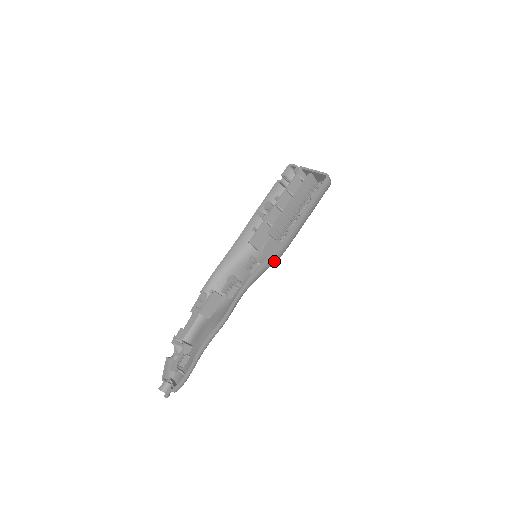
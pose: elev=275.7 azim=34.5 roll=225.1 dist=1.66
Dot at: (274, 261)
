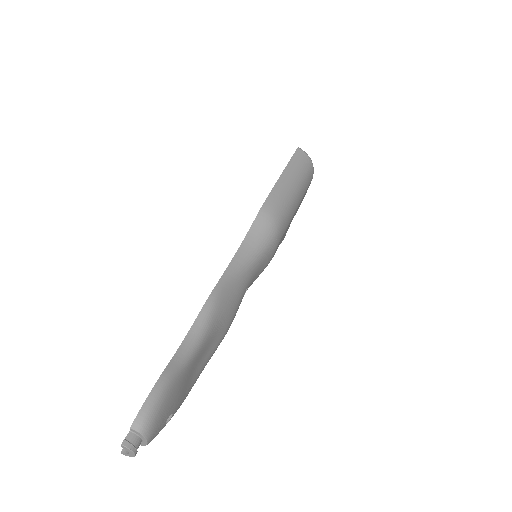
Dot at: (267, 229)
